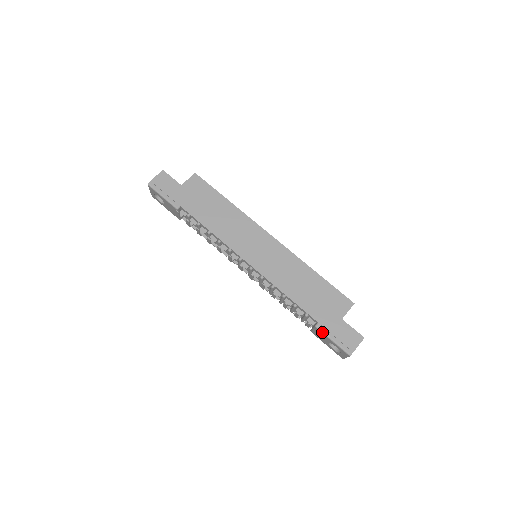
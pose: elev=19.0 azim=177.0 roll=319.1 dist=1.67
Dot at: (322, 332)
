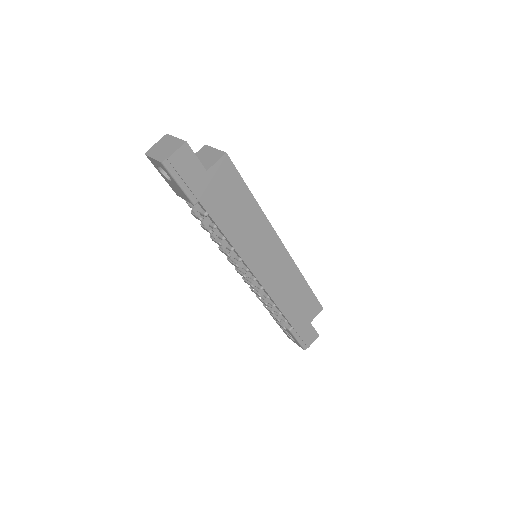
Dot at: (293, 334)
